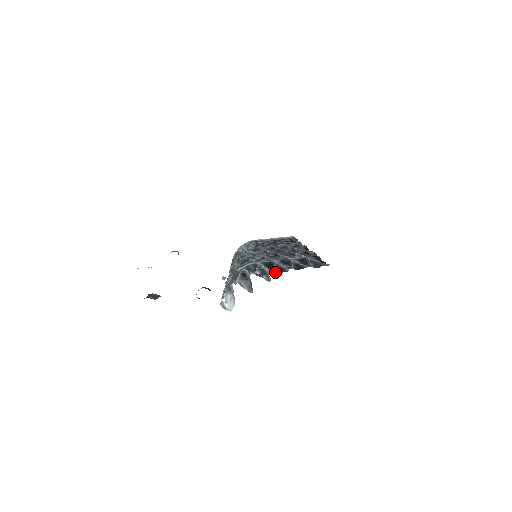
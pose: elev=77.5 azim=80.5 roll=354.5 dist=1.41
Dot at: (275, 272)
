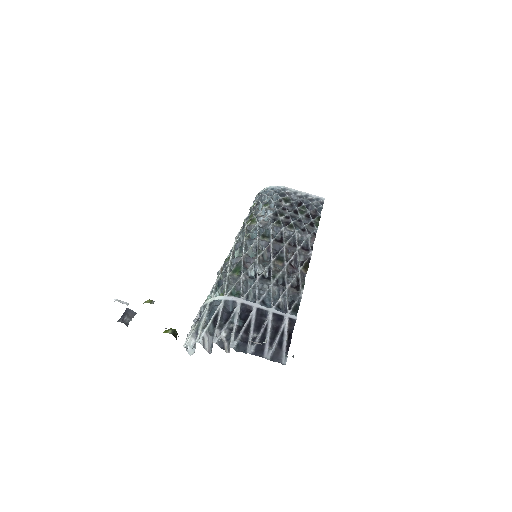
Dot at: (235, 349)
